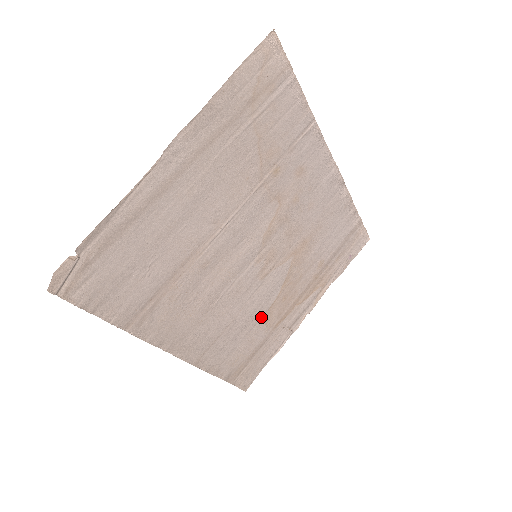
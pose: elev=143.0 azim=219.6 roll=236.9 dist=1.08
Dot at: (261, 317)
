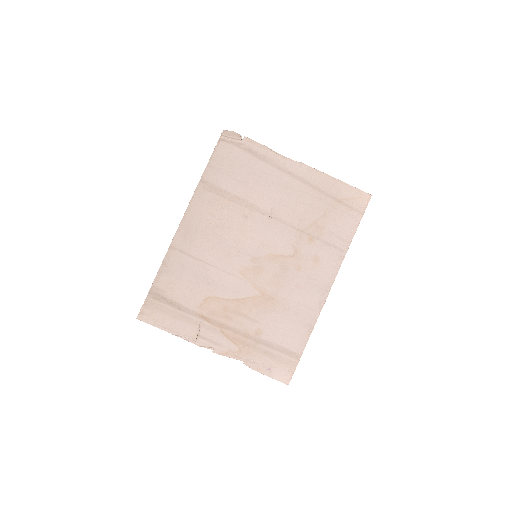
Dot at: (209, 293)
